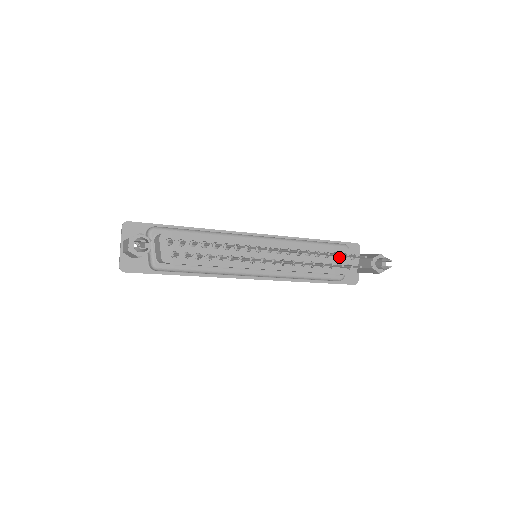
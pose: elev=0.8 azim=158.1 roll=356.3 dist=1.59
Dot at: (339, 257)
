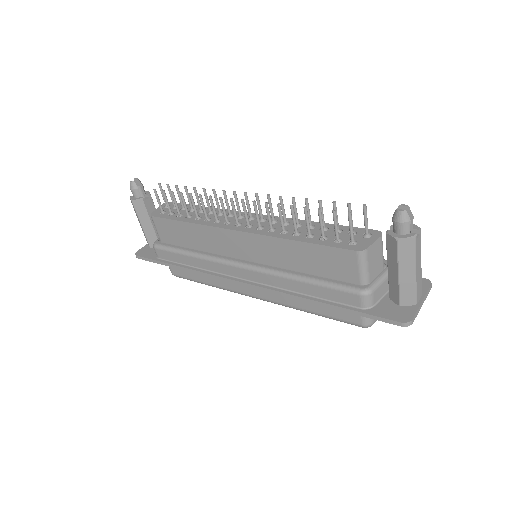
Dot at: (343, 233)
